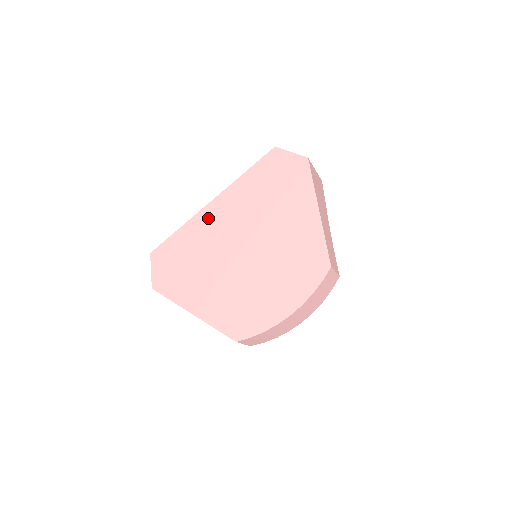
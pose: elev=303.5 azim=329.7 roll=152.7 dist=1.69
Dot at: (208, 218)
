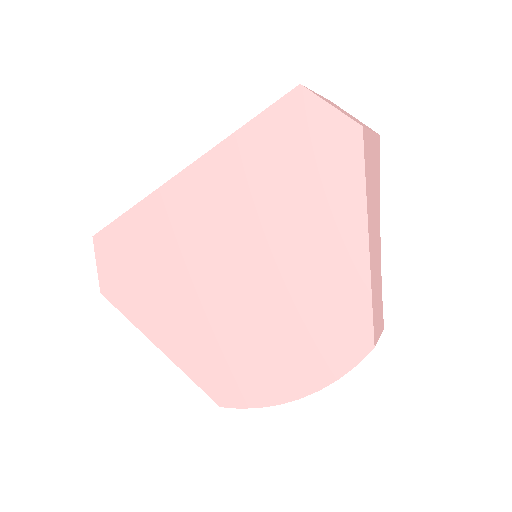
Dot at: (177, 202)
